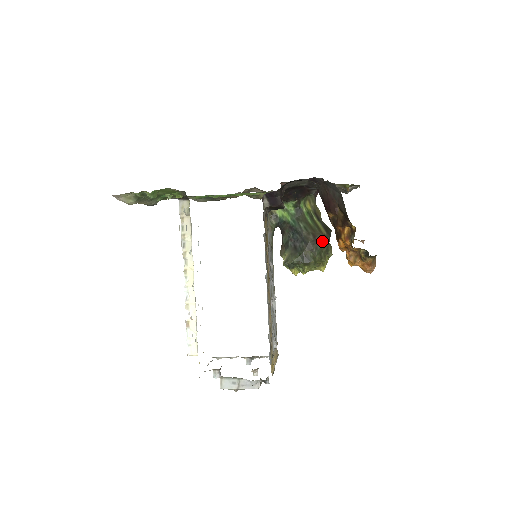
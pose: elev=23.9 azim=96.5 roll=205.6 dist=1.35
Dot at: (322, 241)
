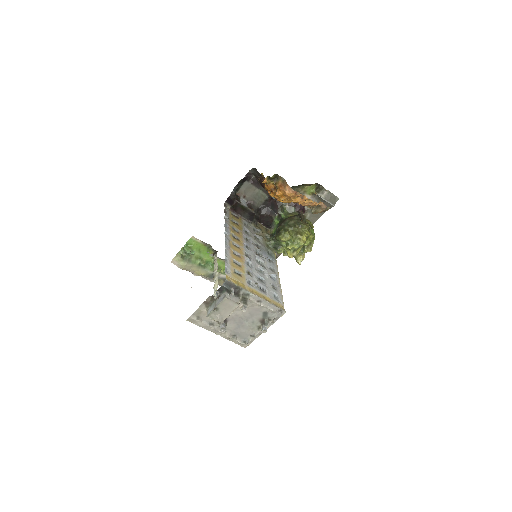
Dot at: (289, 218)
